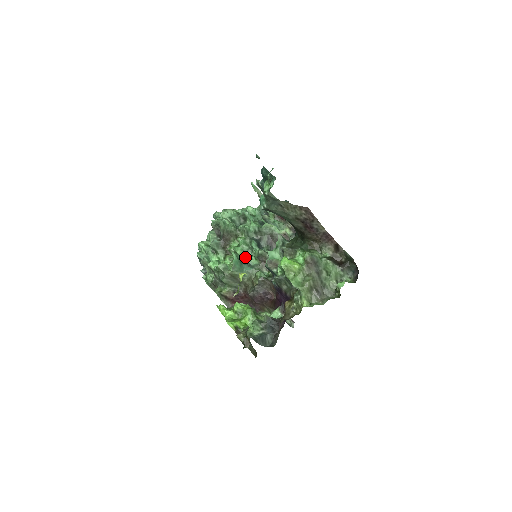
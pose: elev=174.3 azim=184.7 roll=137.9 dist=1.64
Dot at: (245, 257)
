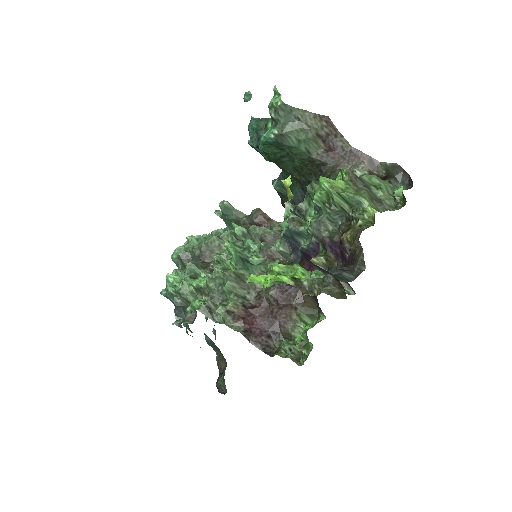
Dot at: (243, 258)
